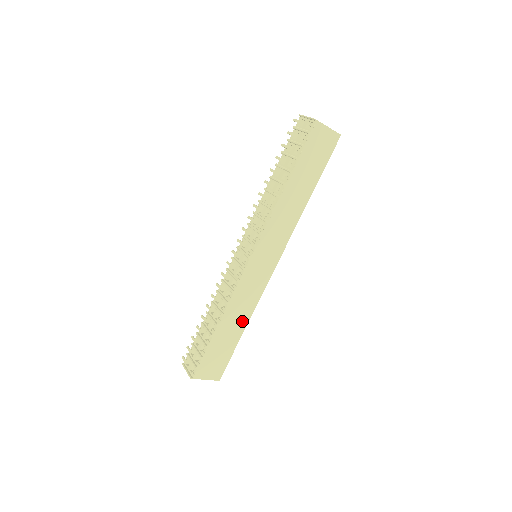
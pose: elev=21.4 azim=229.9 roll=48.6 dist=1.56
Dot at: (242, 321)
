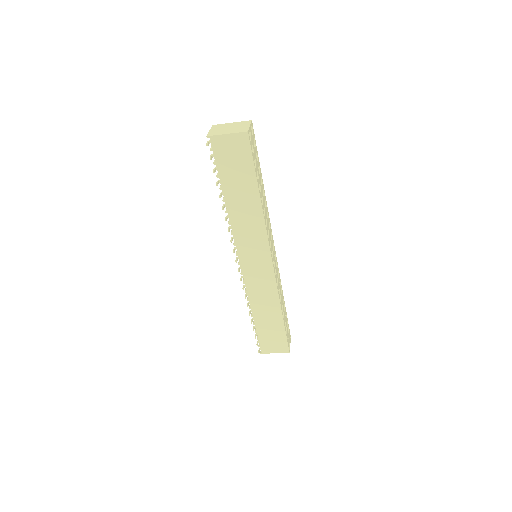
Dot at: (274, 310)
